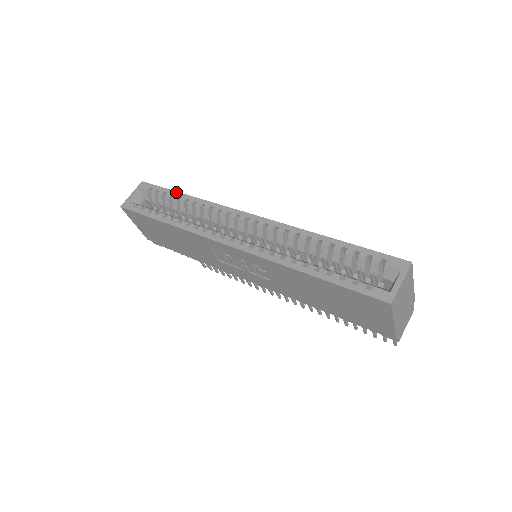
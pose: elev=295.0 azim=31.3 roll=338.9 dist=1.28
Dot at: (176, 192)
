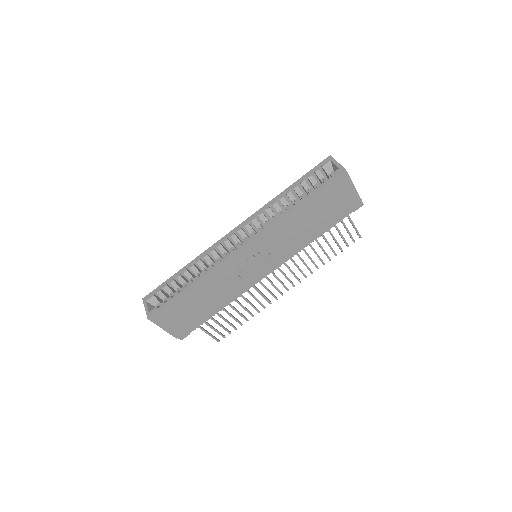
Dot at: (175, 274)
